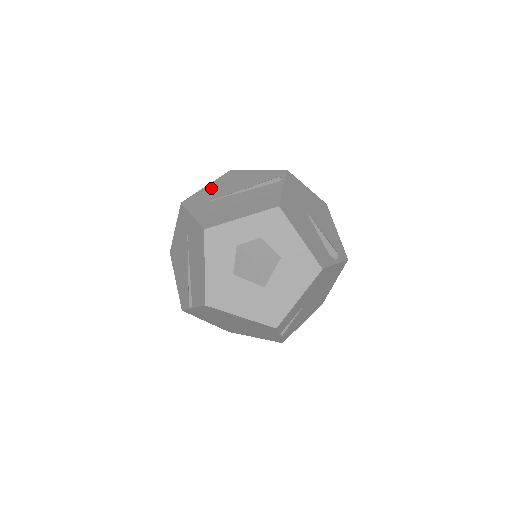
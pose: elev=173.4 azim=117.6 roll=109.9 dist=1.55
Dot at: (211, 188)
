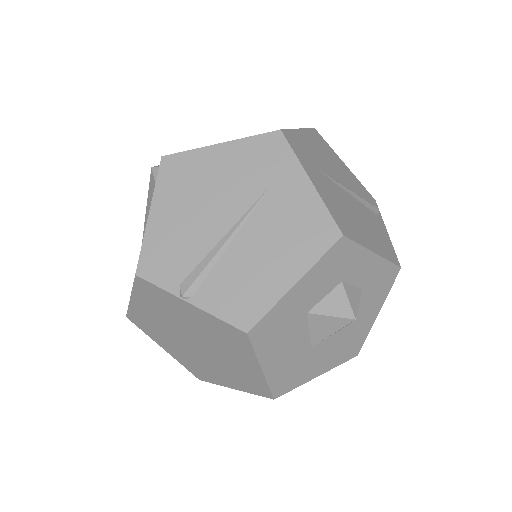
Dot at: (309, 142)
